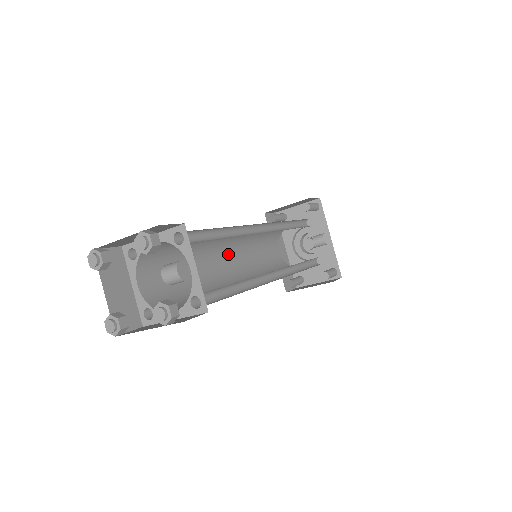
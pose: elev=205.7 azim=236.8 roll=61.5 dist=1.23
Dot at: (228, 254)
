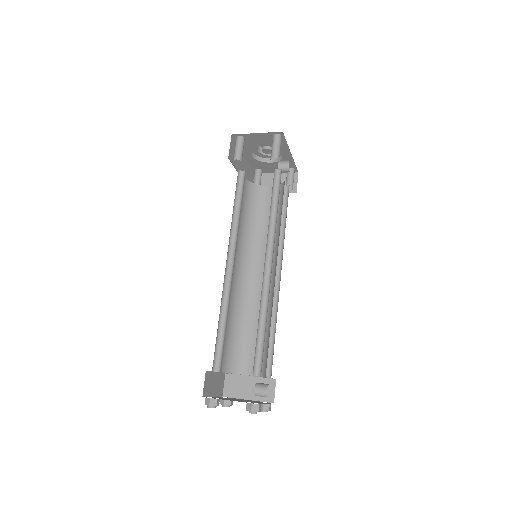
Dot at: occluded
